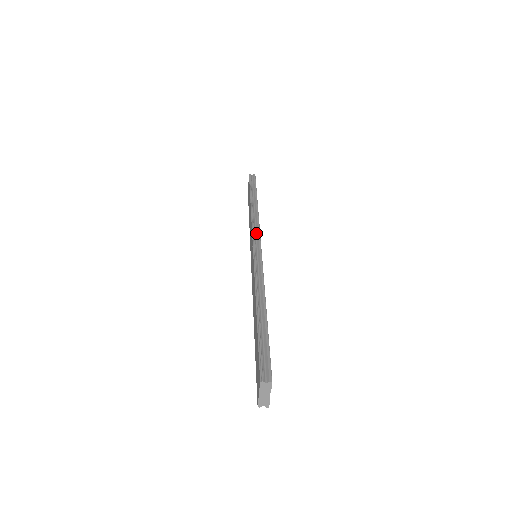
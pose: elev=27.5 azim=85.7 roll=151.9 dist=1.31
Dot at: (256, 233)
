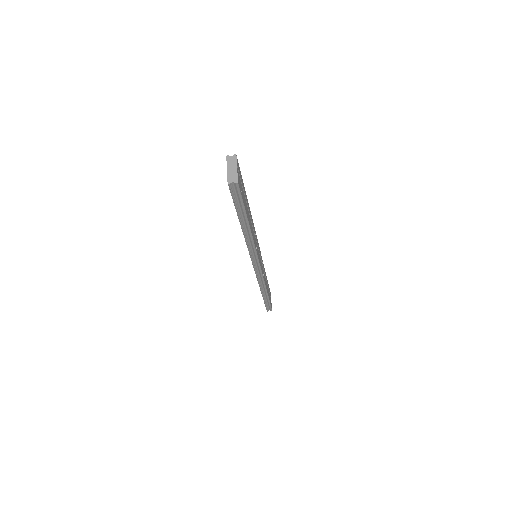
Dot at: occluded
